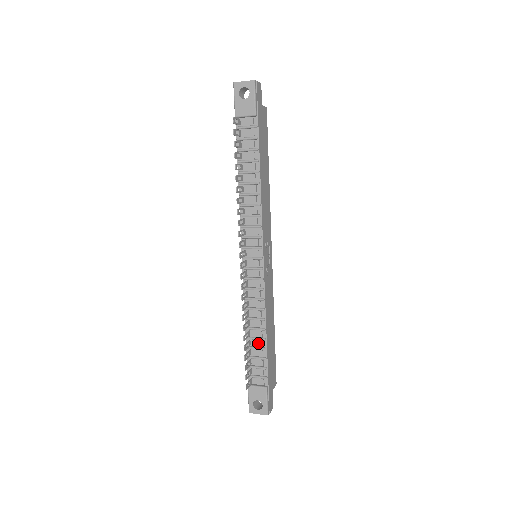
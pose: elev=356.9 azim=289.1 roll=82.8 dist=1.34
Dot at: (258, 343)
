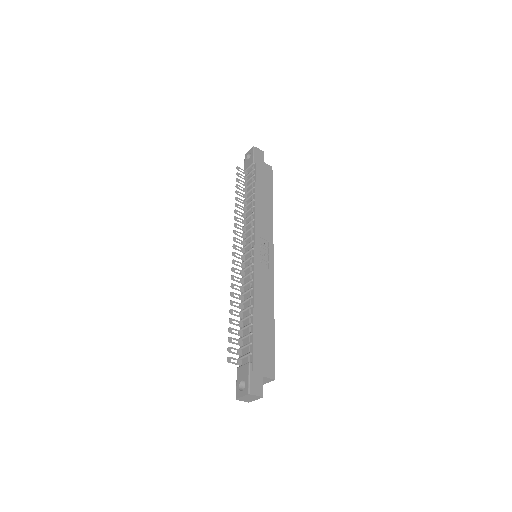
Dot at: (248, 322)
